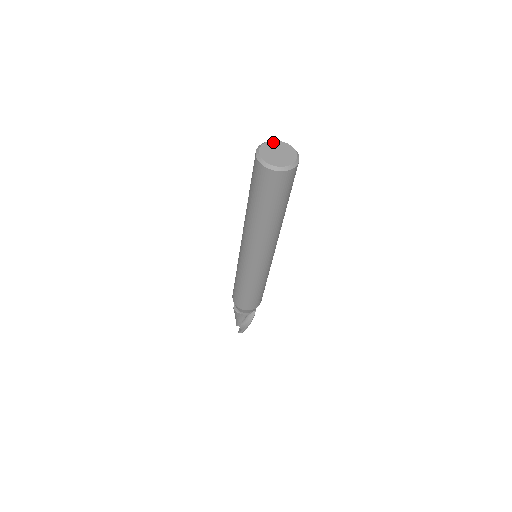
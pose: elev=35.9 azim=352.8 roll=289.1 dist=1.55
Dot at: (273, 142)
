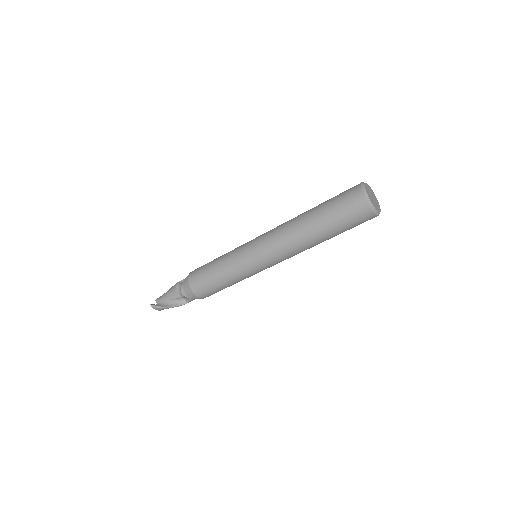
Dot at: occluded
